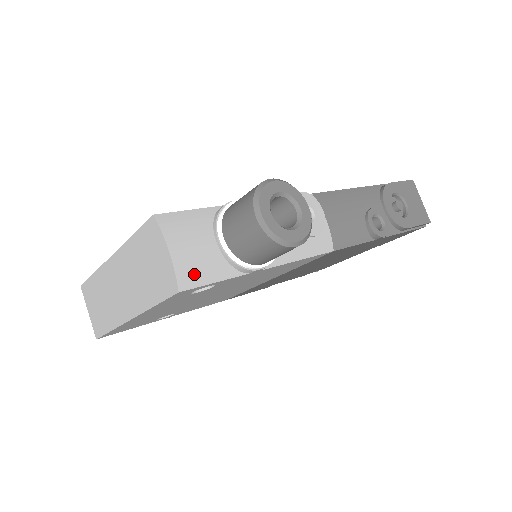
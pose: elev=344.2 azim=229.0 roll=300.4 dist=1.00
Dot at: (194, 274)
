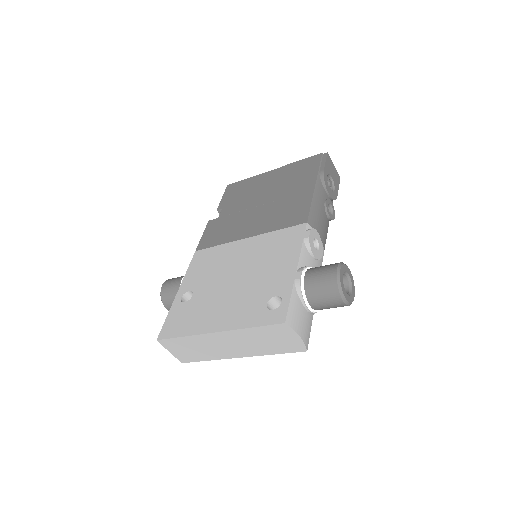
Dot at: (308, 336)
